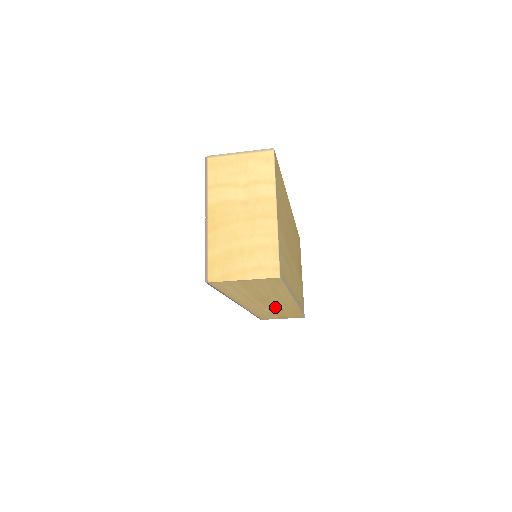
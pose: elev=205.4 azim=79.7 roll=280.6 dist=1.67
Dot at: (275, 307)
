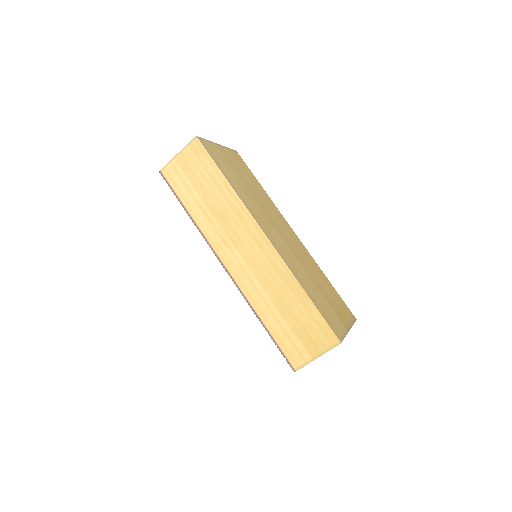
Dot at: (261, 268)
